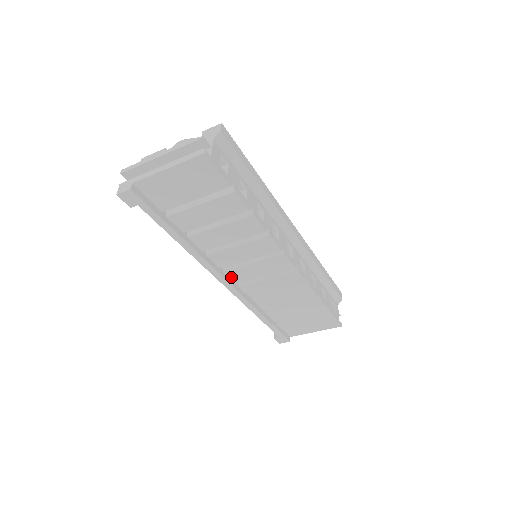
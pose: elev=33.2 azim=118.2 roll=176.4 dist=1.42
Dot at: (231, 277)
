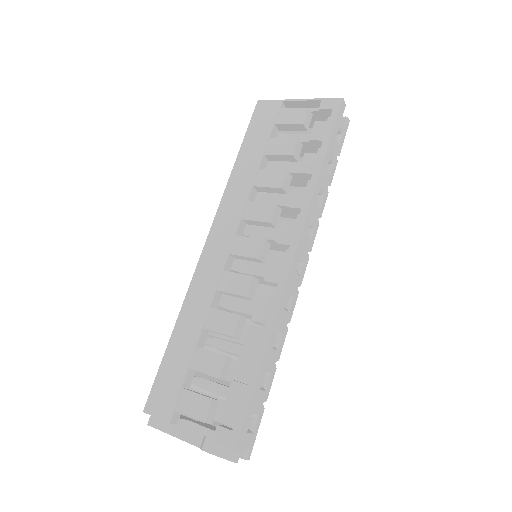
Dot at: (237, 260)
